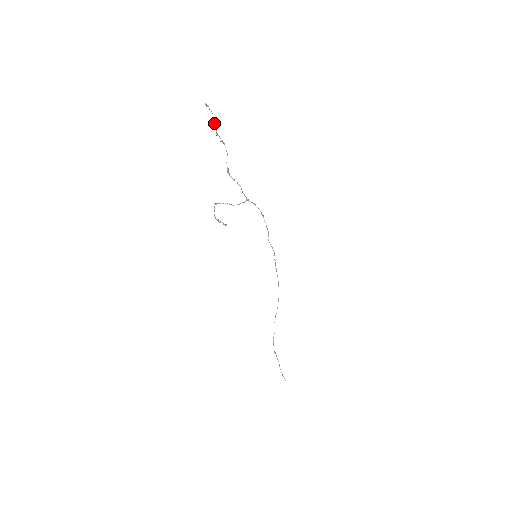
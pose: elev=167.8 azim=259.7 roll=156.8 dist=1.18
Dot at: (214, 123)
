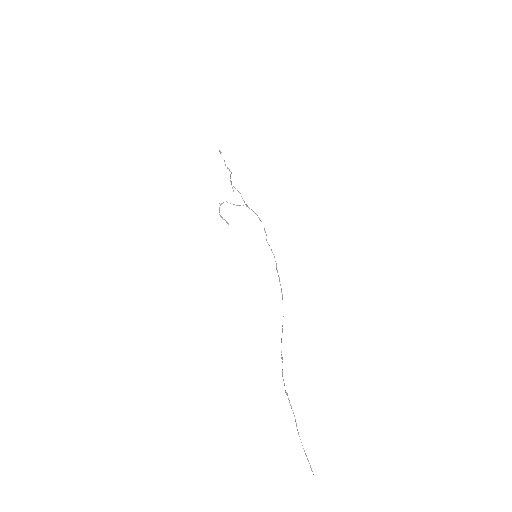
Dot at: occluded
